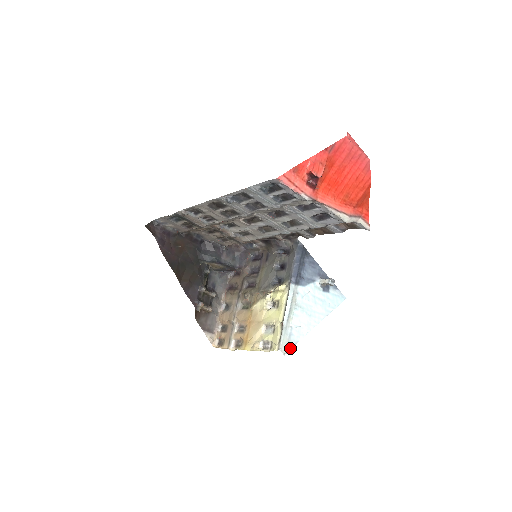
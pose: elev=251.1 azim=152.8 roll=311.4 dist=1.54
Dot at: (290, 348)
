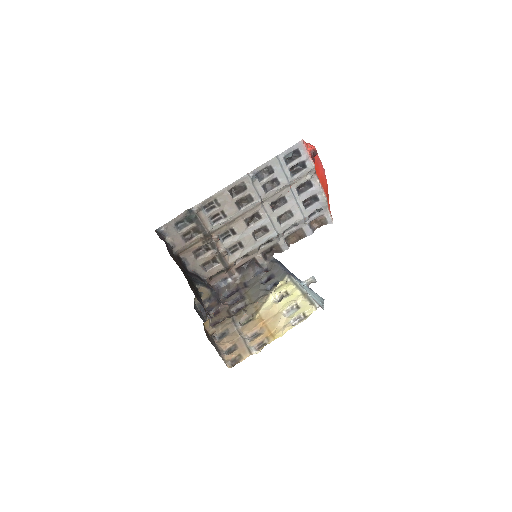
Dot at: (323, 309)
